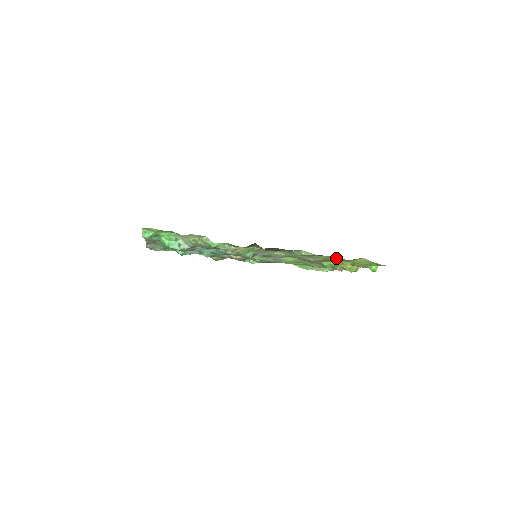
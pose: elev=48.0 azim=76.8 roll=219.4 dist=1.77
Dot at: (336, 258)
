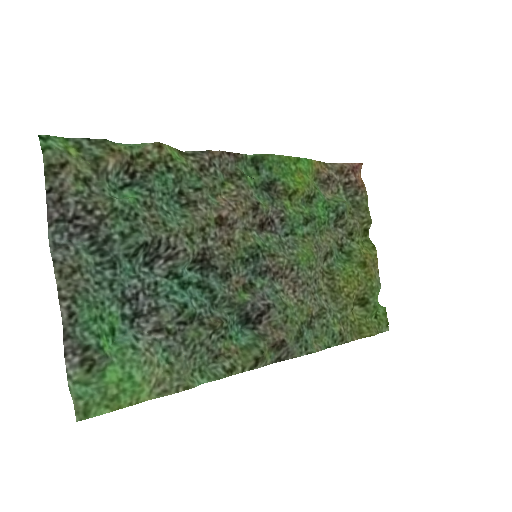
Dot at: (348, 335)
